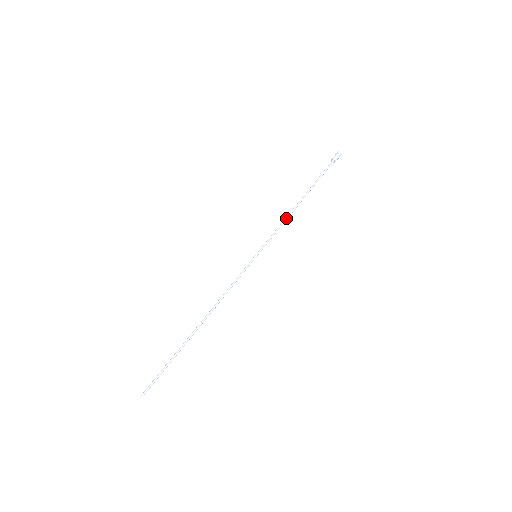
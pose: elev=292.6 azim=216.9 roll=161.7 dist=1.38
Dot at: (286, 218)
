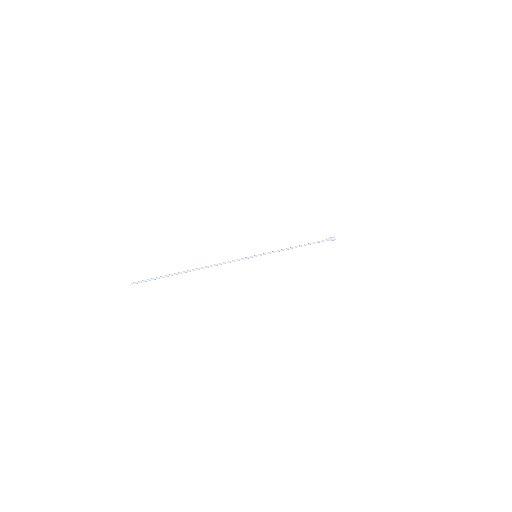
Dot at: occluded
